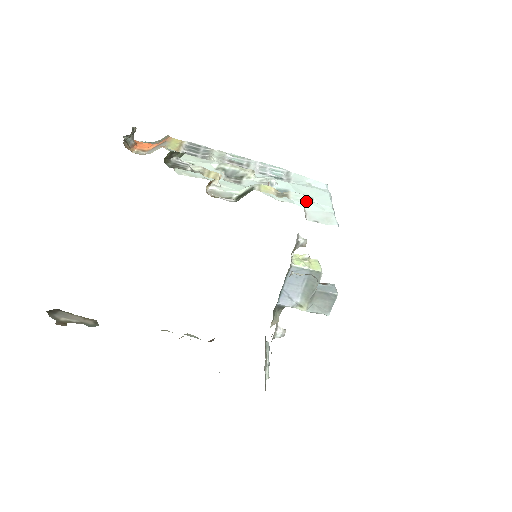
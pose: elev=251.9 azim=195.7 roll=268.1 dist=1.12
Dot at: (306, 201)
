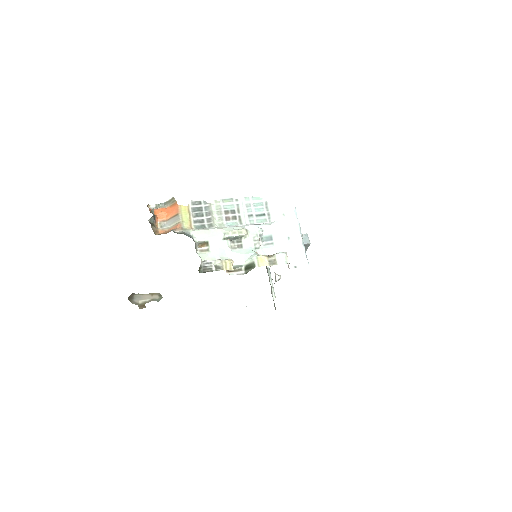
Dot at: (288, 261)
